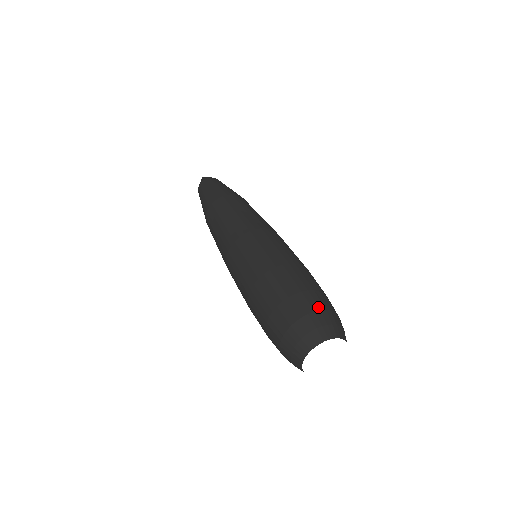
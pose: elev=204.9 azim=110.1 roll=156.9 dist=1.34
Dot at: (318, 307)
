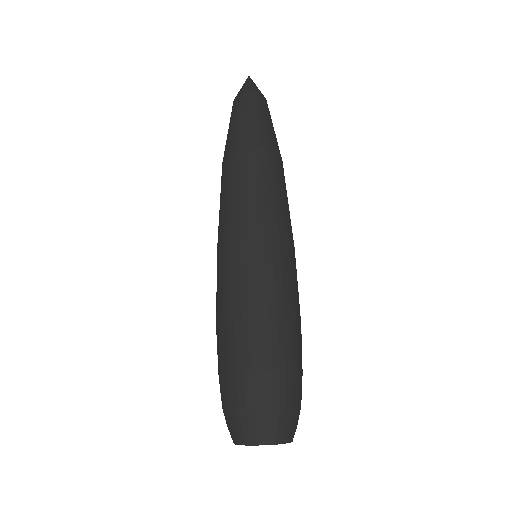
Dot at: (300, 400)
